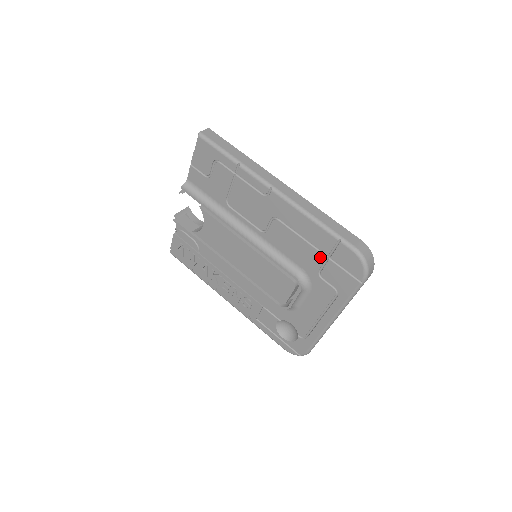
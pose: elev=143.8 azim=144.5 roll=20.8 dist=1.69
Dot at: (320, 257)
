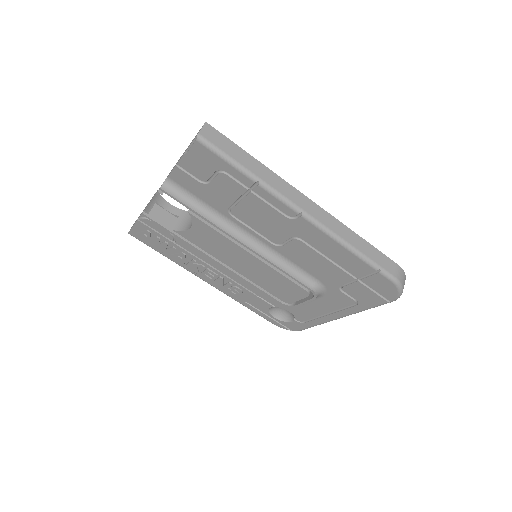
Dot at: (347, 277)
